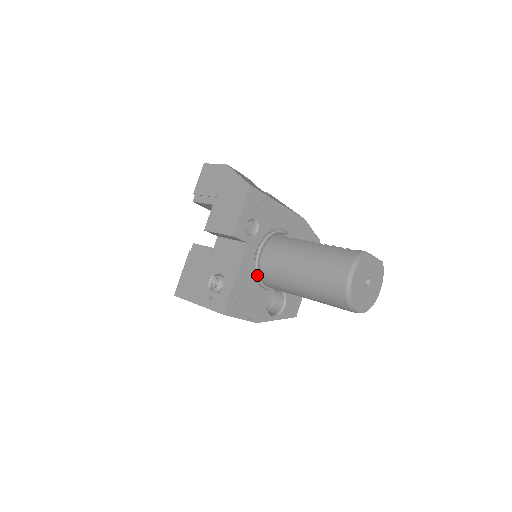
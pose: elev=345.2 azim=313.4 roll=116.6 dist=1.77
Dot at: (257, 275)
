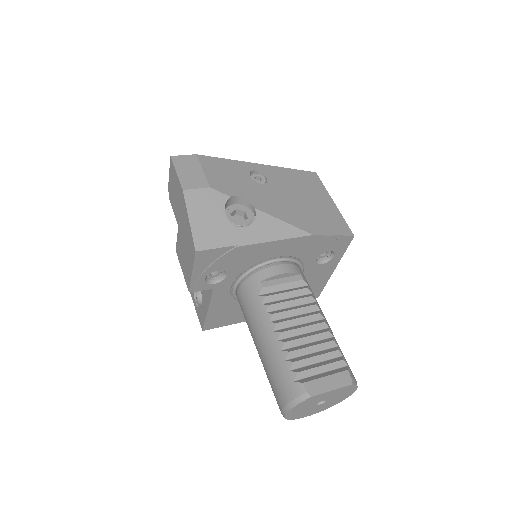
Dot at: occluded
